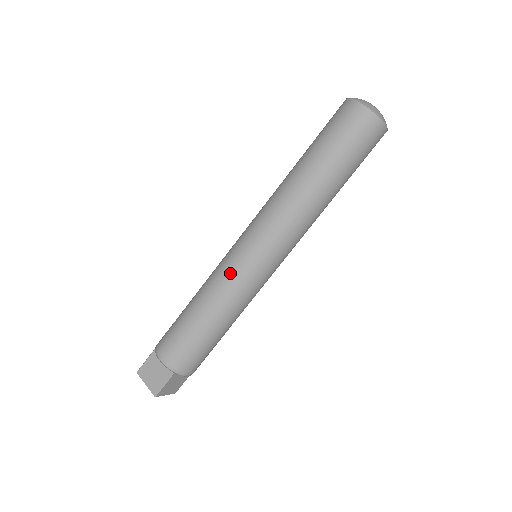
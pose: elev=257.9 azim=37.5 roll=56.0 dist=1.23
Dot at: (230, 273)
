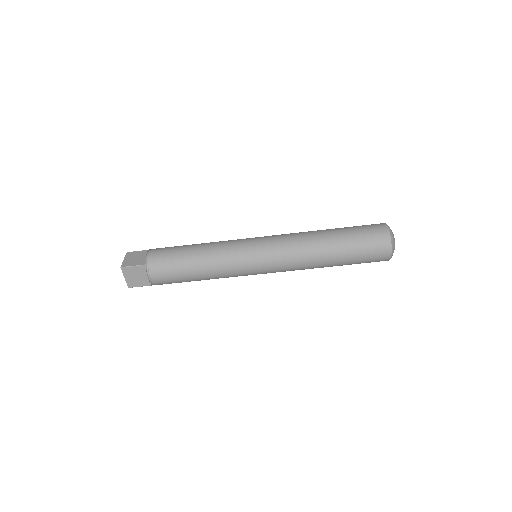
Dot at: (234, 243)
